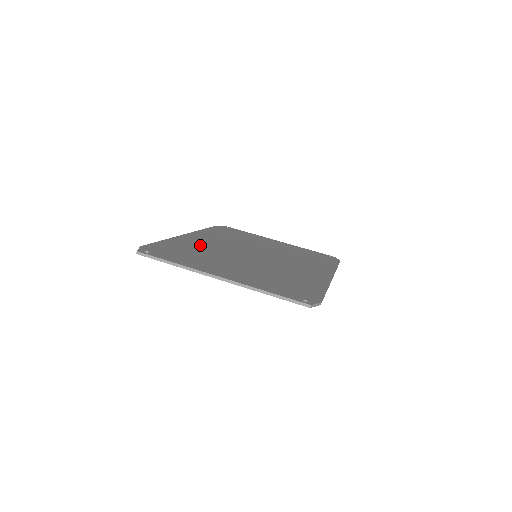
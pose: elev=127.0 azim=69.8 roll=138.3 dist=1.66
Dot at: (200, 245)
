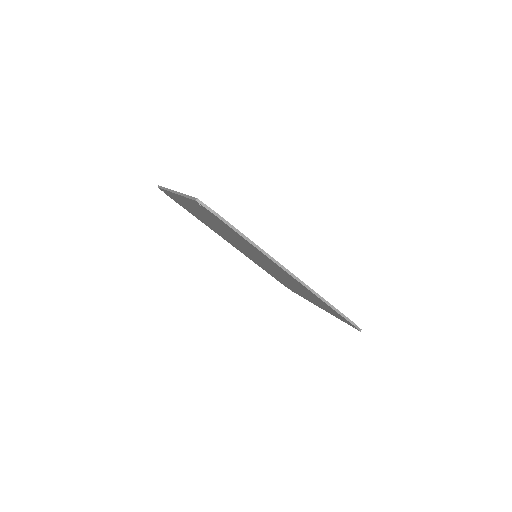
Dot at: occluded
